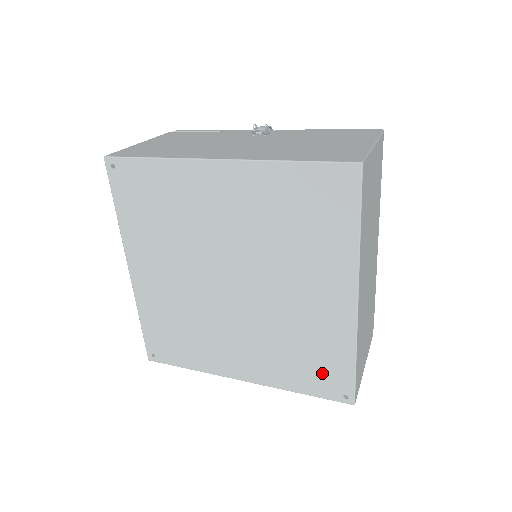
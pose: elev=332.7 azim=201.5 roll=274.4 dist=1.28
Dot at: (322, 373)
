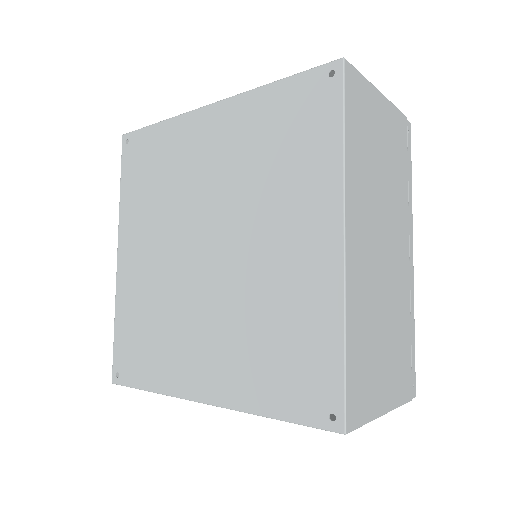
Dot at: (300, 374)
